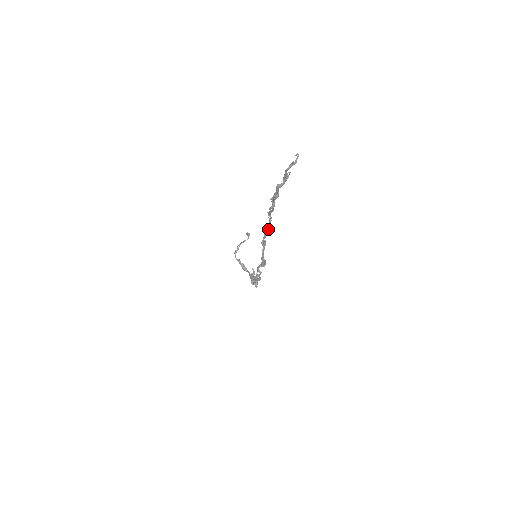
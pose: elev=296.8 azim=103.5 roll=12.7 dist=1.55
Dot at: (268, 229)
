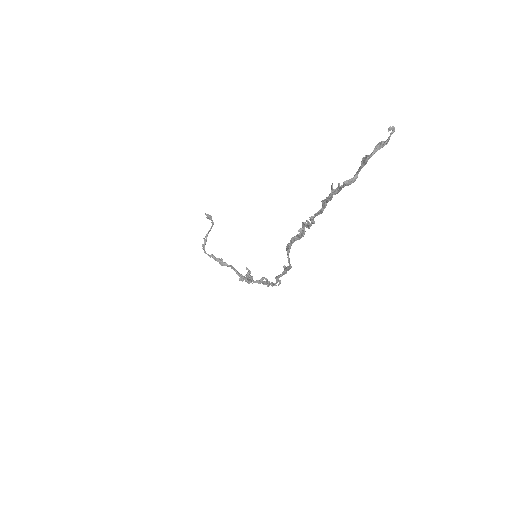
Dot at: (301, 234)
